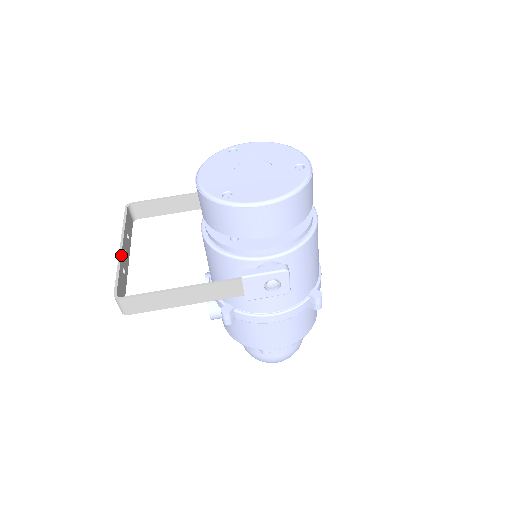
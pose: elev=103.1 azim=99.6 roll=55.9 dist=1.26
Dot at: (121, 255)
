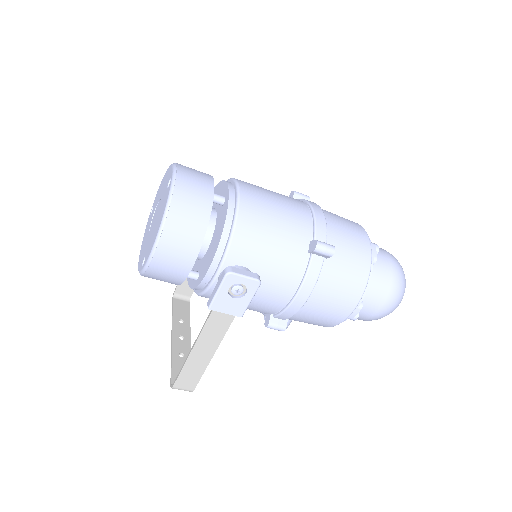
Dot at: (172, 346)
